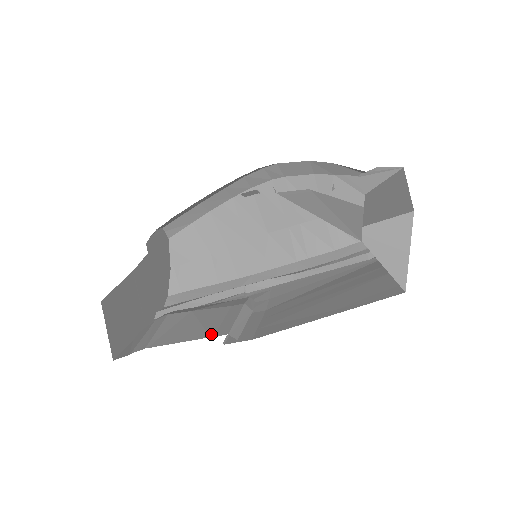
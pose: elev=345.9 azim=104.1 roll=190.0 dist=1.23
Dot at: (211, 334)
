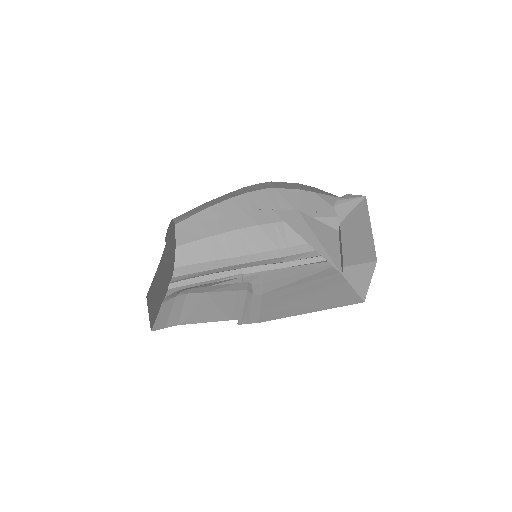
Dot at: (228, 318)
